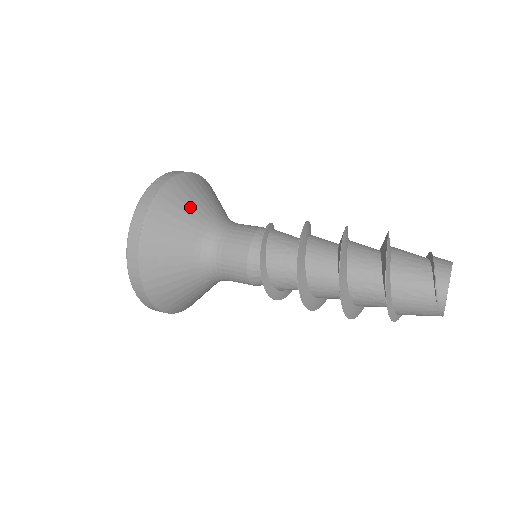
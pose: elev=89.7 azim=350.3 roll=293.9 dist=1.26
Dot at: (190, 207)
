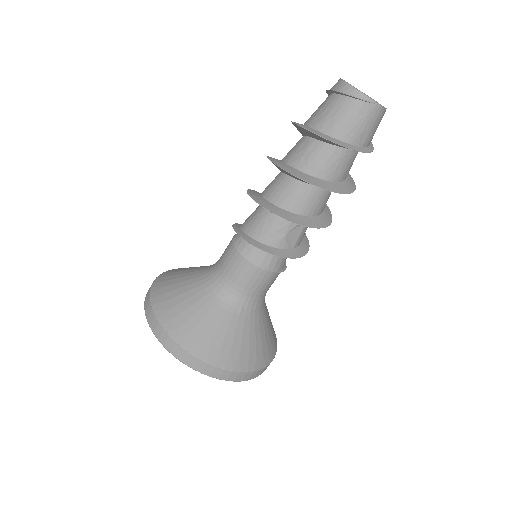
Dot at: (184, 273)
